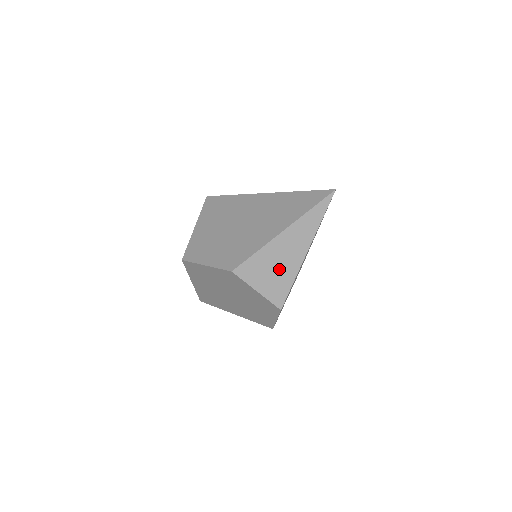
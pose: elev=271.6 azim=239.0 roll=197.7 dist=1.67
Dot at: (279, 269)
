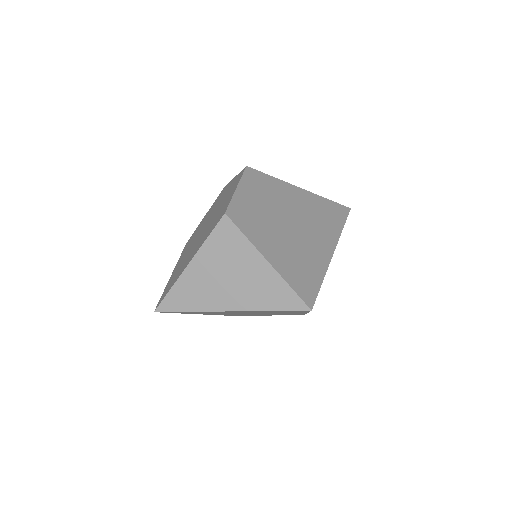
Dot at: occluded
